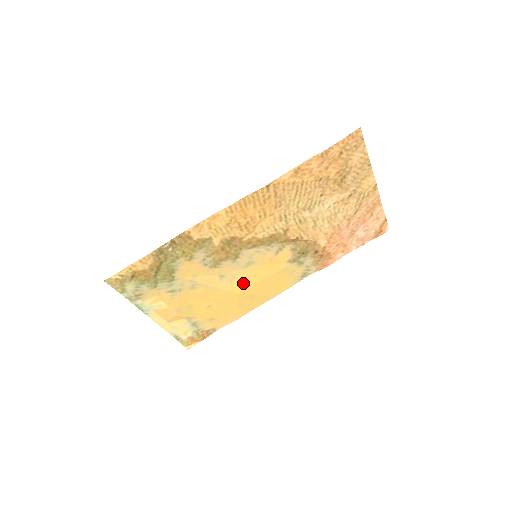
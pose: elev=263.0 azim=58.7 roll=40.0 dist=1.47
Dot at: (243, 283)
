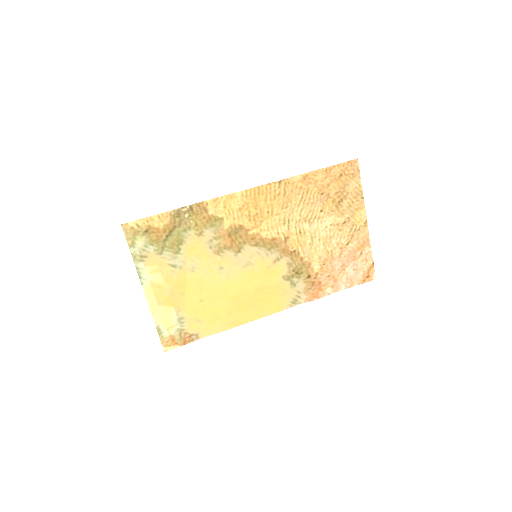
Dot at: (238, 284)
